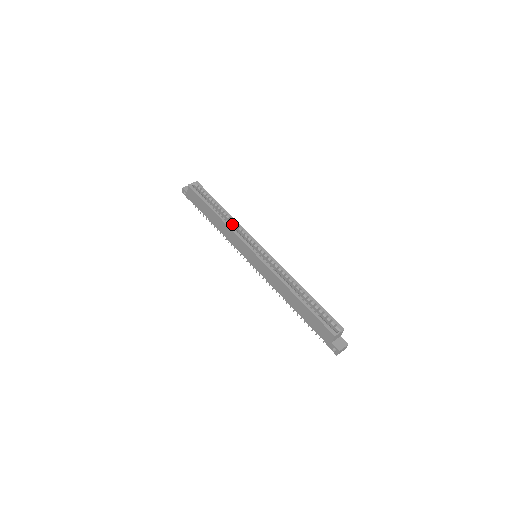
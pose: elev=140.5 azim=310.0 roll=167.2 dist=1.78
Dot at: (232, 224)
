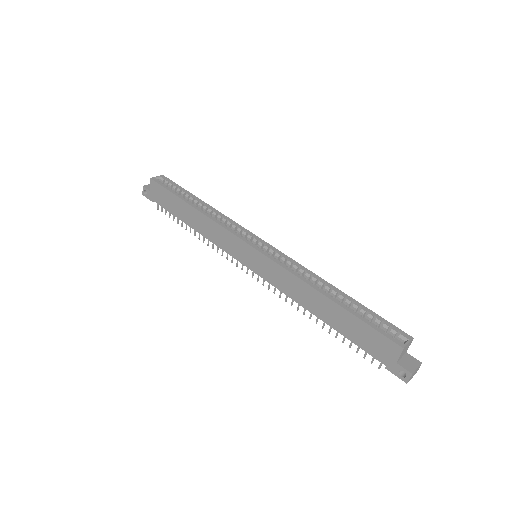
Dot at: (217, 218)
